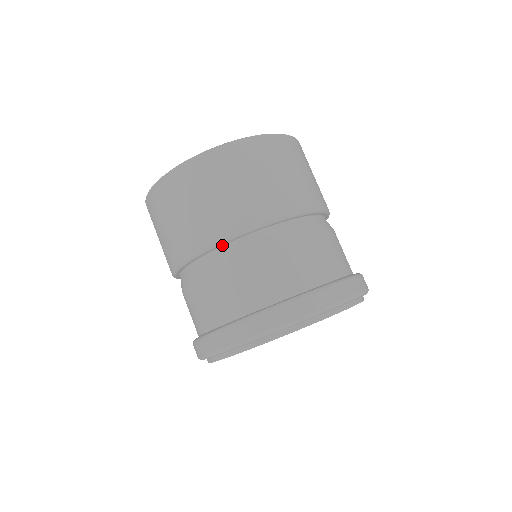
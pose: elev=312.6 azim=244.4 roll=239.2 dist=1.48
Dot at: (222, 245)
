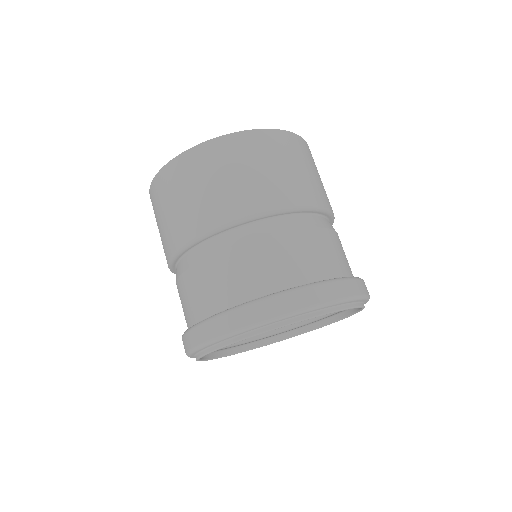
Dot at: (210, 237)
